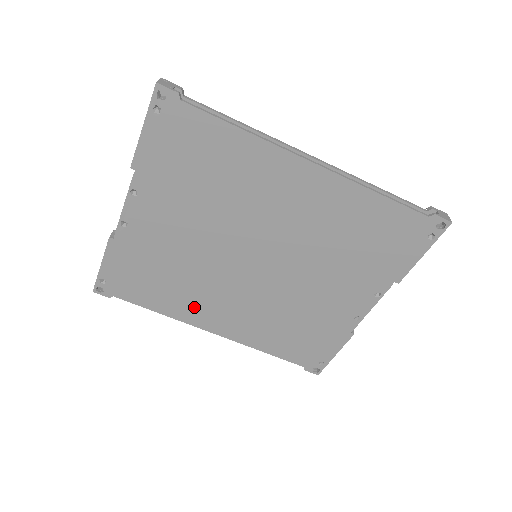
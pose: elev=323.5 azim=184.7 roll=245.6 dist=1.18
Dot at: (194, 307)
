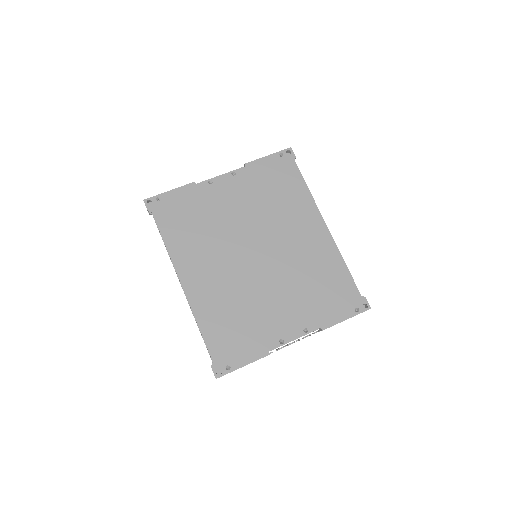
Dot at: (191, 256)
